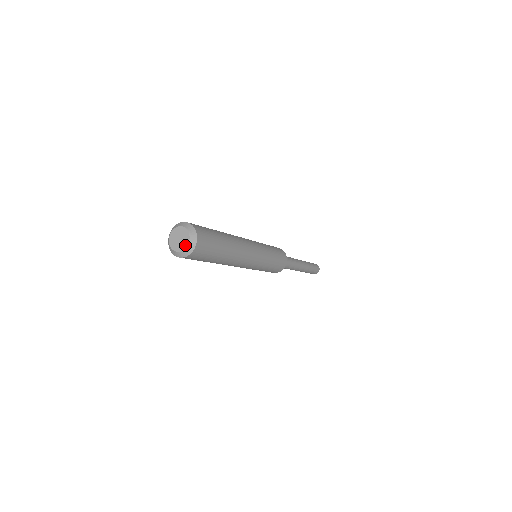
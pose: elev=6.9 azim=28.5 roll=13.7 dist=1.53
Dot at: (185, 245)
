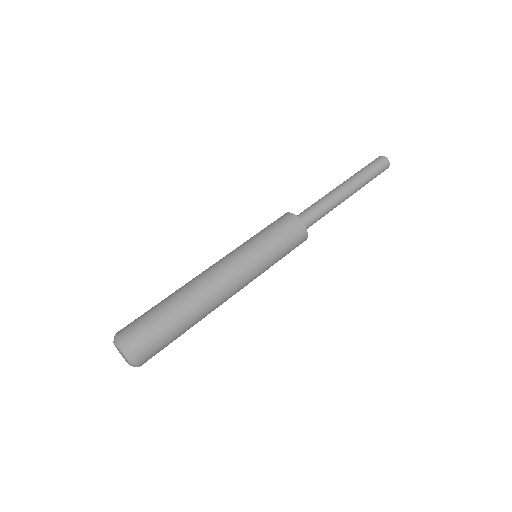
Dot at: (129, 364)
